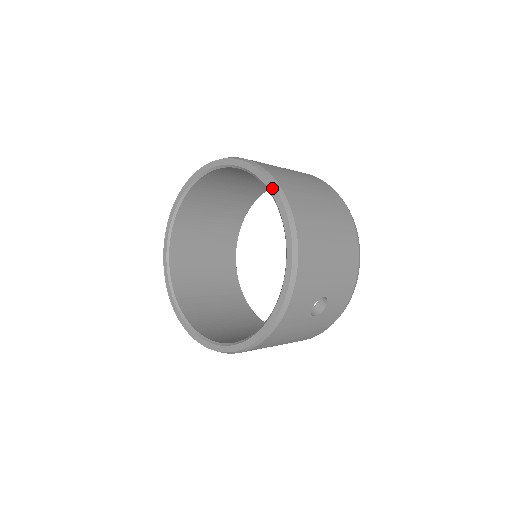
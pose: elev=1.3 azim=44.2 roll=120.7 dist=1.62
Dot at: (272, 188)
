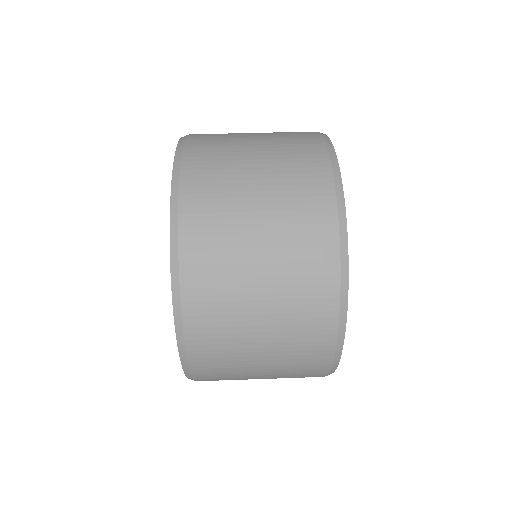
Dot at: (176, 331)
